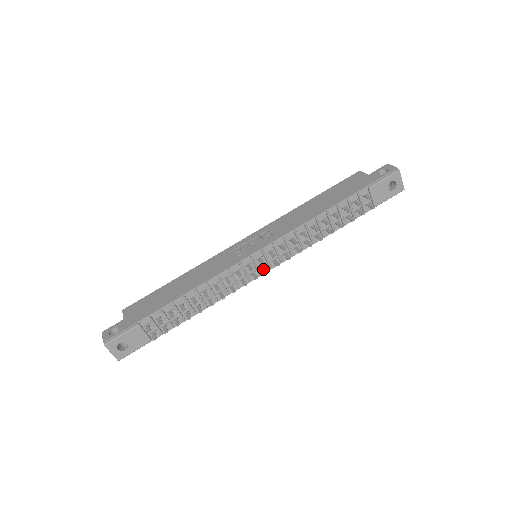
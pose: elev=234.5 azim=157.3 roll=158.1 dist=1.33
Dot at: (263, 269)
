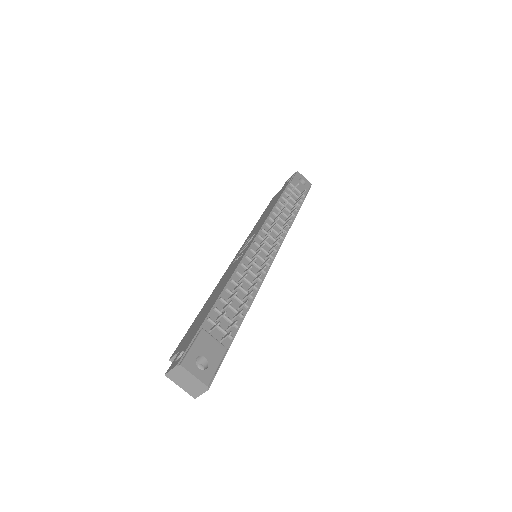
Dot at: (271, 249)
